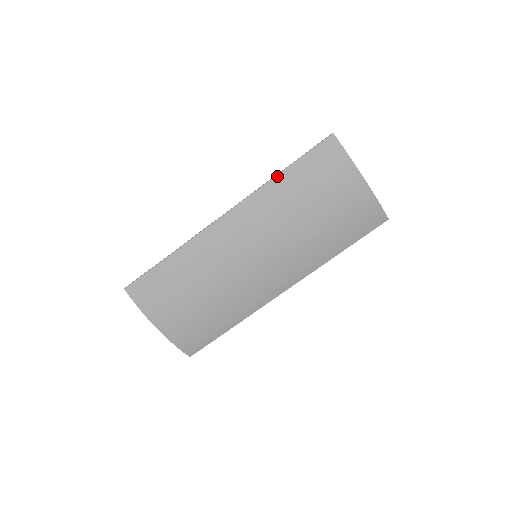
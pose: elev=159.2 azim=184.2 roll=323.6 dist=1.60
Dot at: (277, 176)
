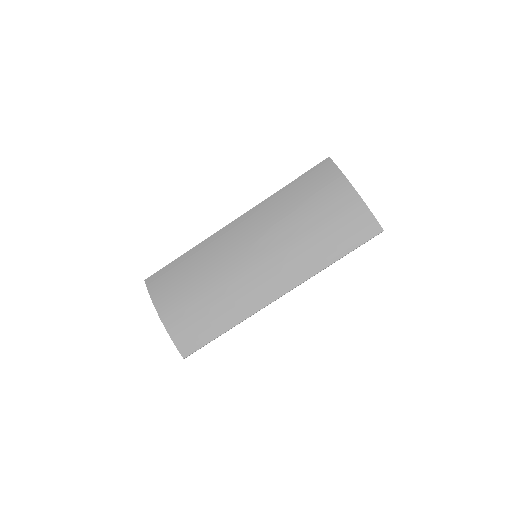
Dot at: (281, 190)
